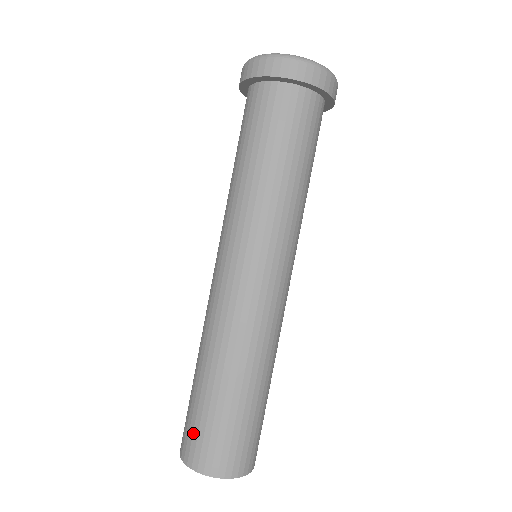
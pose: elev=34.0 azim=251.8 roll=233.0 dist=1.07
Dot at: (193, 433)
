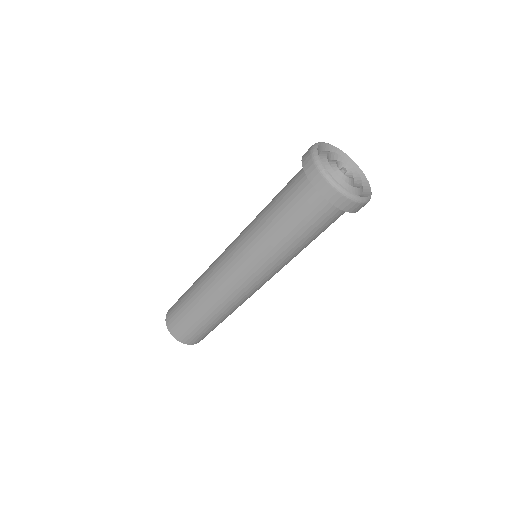
Dot at: (176, 319)
